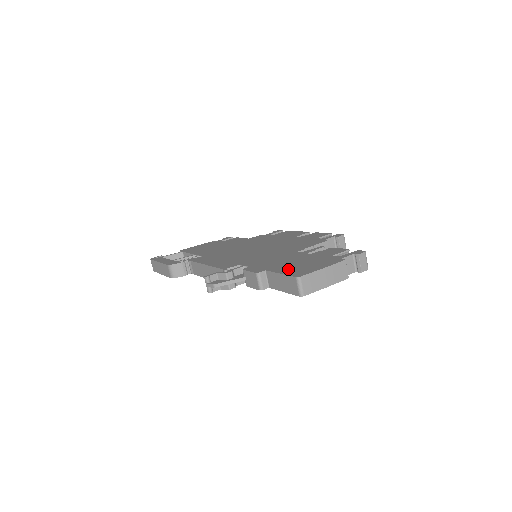
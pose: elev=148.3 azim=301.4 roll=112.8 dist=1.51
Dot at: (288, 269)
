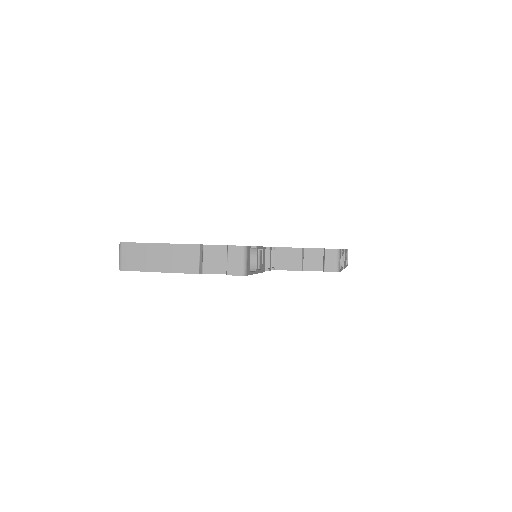
Dot at: occluded
